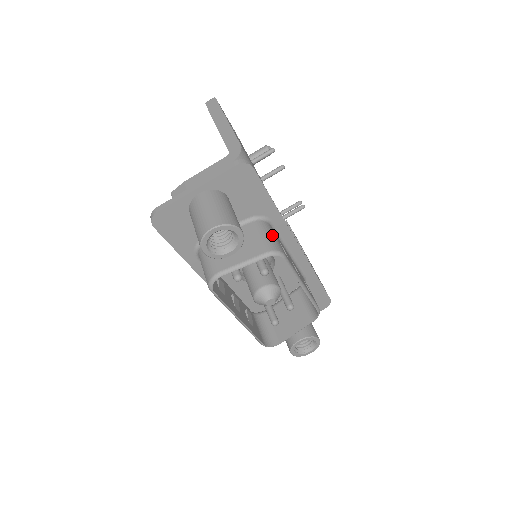
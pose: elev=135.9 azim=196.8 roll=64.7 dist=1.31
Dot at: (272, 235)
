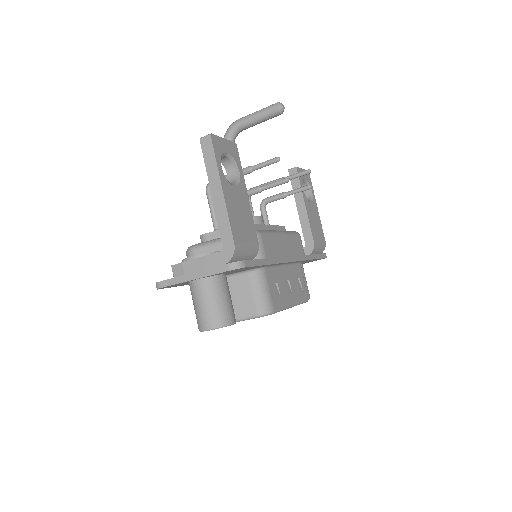
Dot at: (265, 290)
